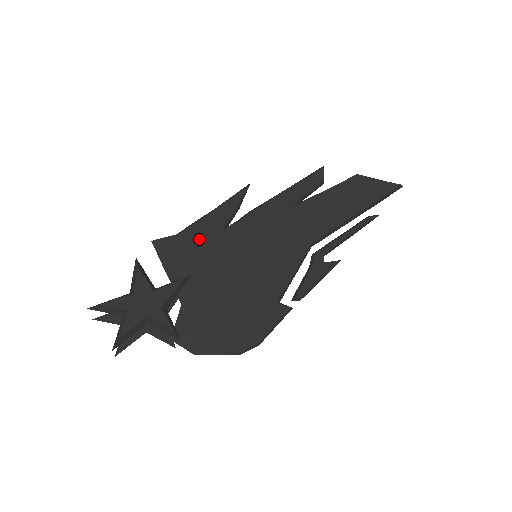
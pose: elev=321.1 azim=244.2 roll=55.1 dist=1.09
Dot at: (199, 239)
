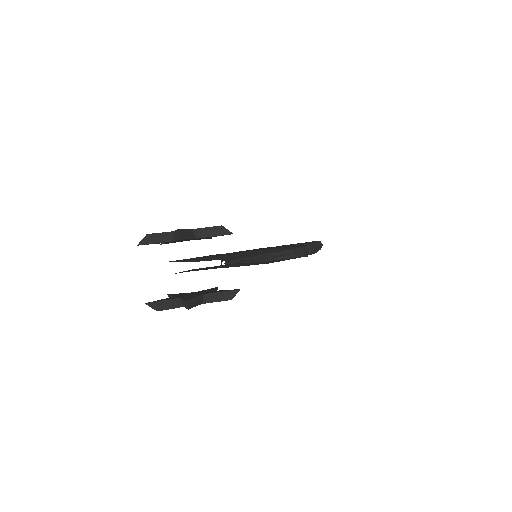
Dot at: occluded
